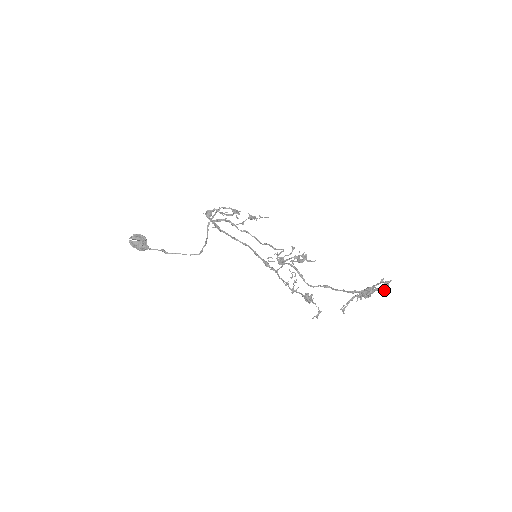
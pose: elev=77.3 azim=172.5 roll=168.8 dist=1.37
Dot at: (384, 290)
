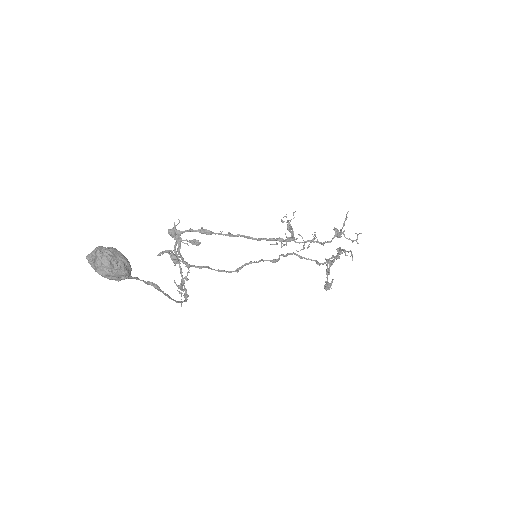
Dot at: occluded
